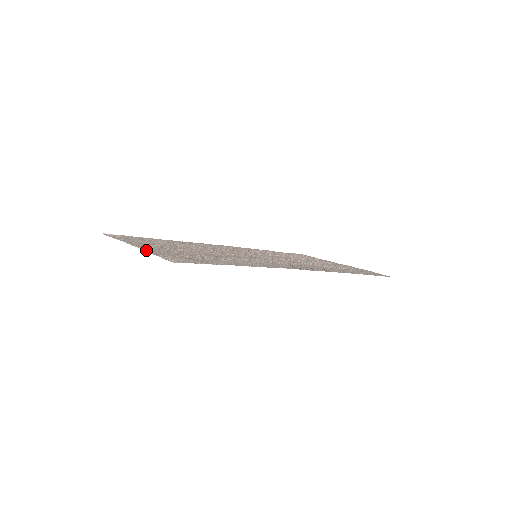
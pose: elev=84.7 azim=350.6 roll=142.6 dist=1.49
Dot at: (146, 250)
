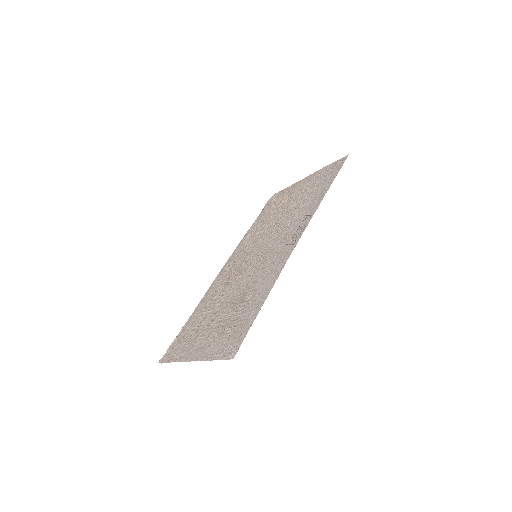
Dot at: (203, 359)
